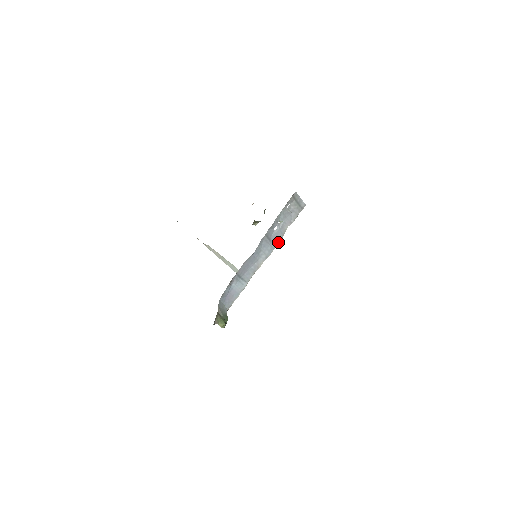
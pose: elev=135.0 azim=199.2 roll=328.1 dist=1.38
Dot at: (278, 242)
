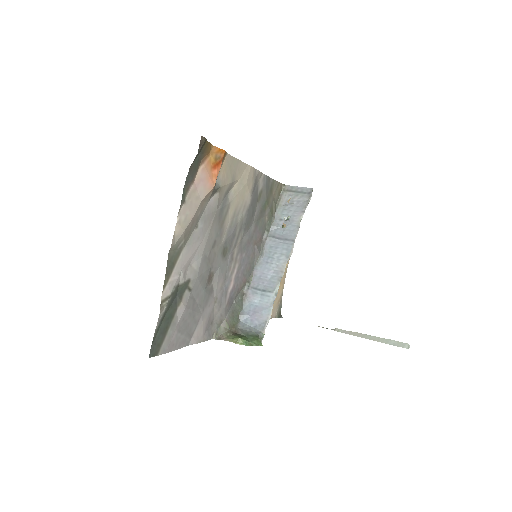
Dot at: (295, 236)
